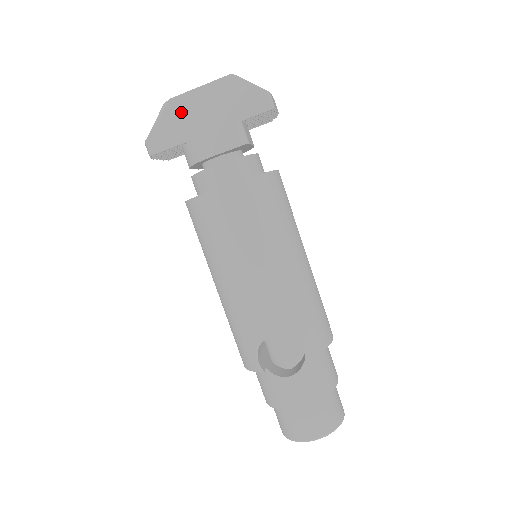
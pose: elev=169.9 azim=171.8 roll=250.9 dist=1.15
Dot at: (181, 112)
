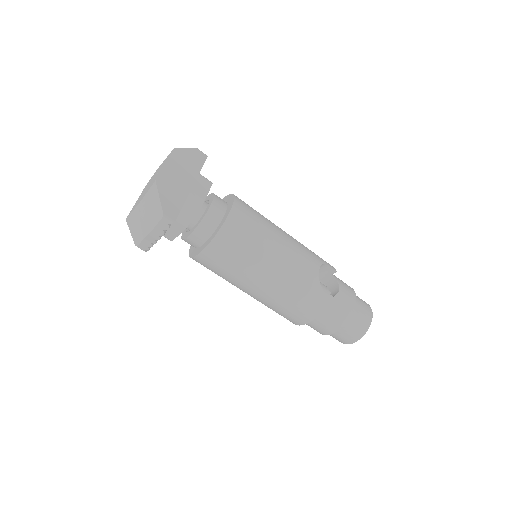
Dot at: (168, 185)
